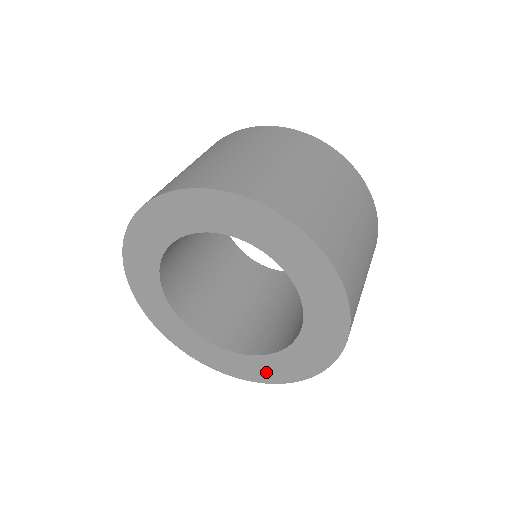
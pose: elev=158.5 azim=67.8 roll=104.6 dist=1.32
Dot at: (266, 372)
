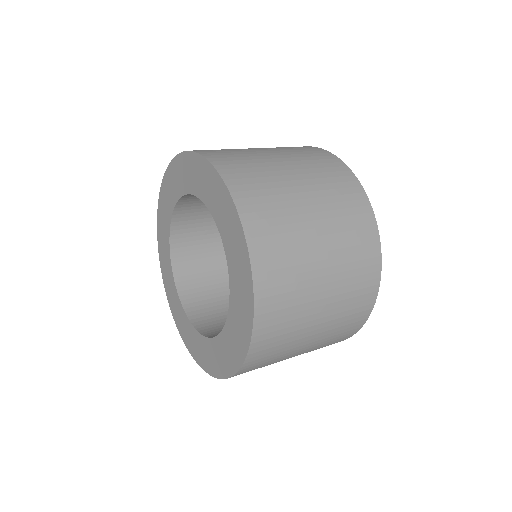
Dot at: (180, 321)
